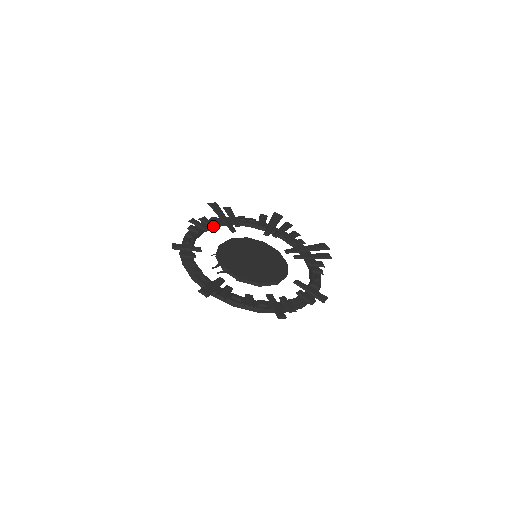
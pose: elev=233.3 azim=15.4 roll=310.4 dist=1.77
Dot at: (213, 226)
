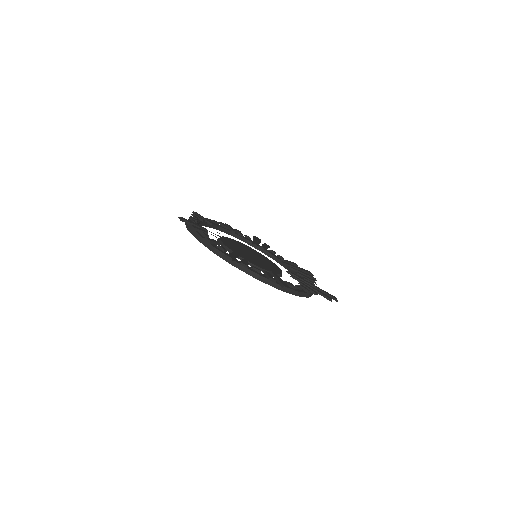
Dot at: (241, 235)
